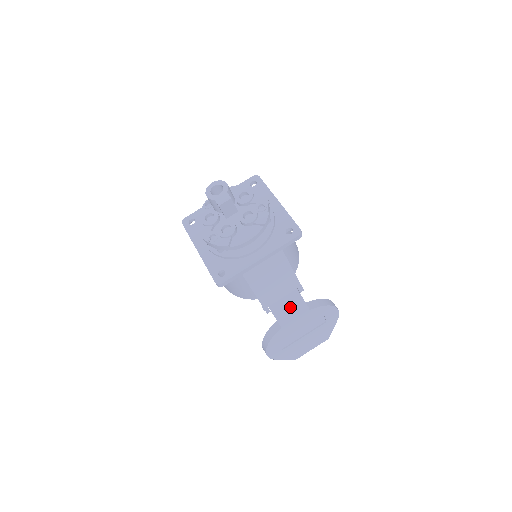
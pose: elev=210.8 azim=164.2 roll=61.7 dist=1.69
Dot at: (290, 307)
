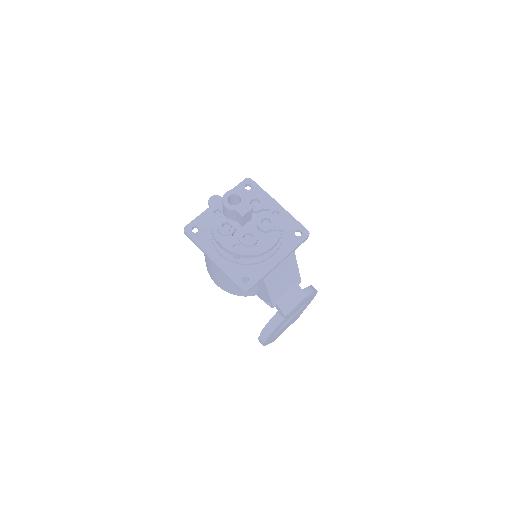
Dot at: (292, 299)
